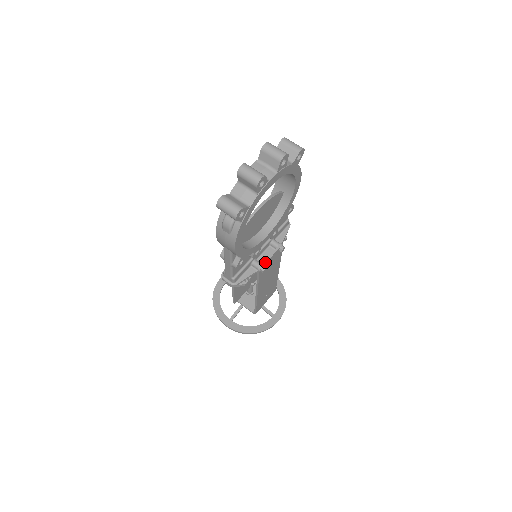
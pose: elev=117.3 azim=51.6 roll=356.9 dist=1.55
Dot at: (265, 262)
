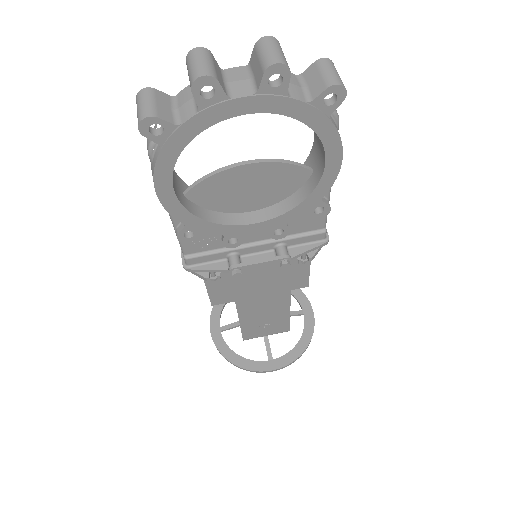
Dot at: (244, 264)
